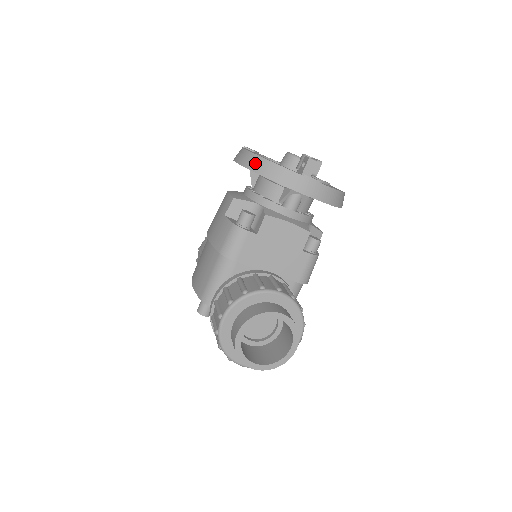
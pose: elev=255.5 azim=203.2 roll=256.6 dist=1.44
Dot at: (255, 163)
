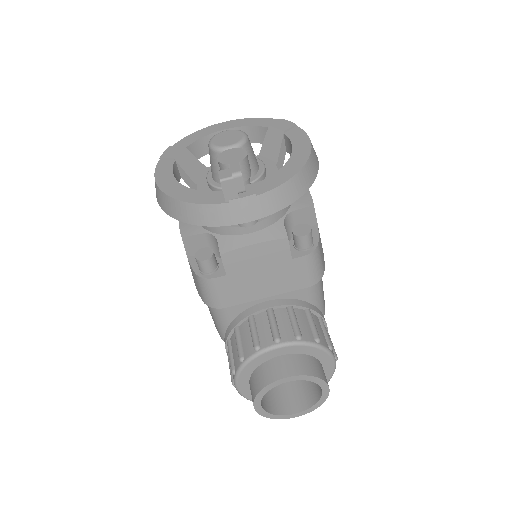
Dot at: (169, 207)
